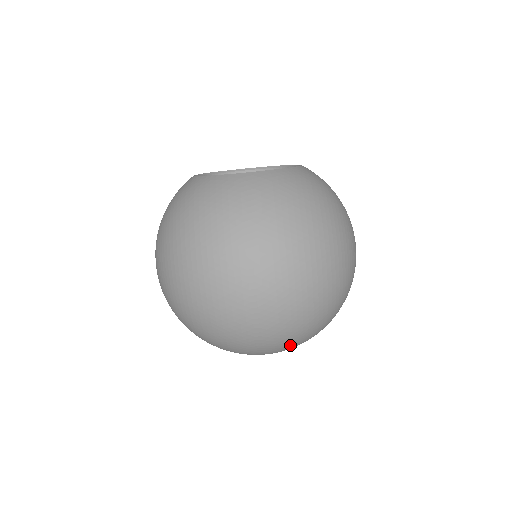
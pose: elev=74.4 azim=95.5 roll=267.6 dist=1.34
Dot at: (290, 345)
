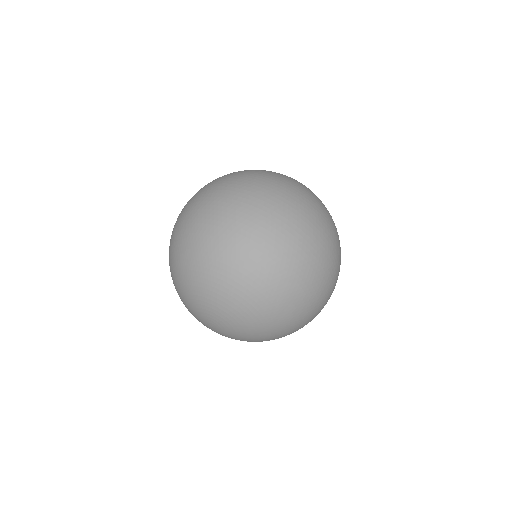
Dot at: (304, 210)
